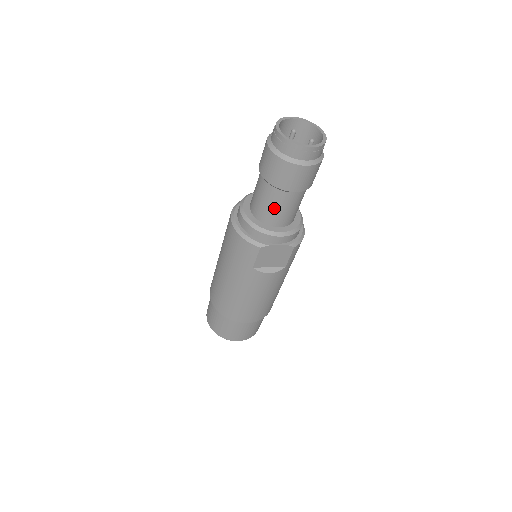
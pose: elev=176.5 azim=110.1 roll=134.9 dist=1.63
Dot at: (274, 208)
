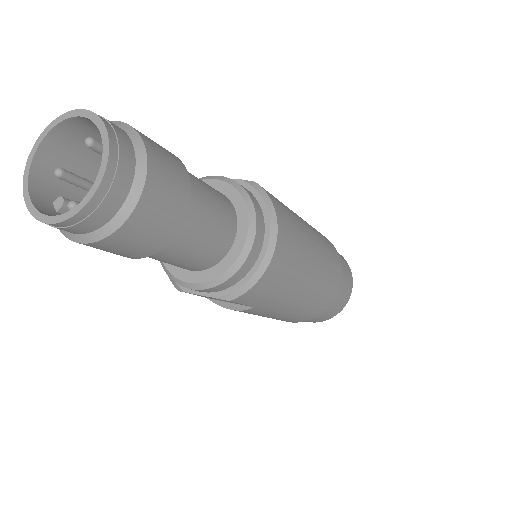
Dot at: occluded
